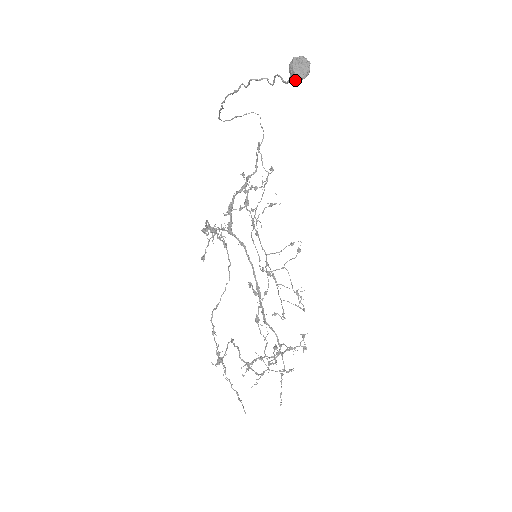
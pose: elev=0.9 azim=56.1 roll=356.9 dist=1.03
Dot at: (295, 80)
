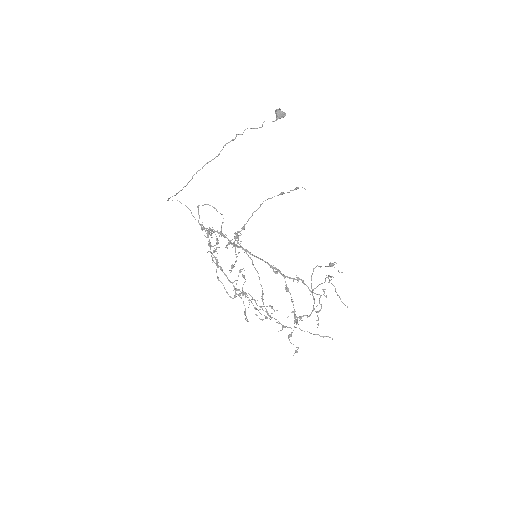
Dot at: (281, 117)
